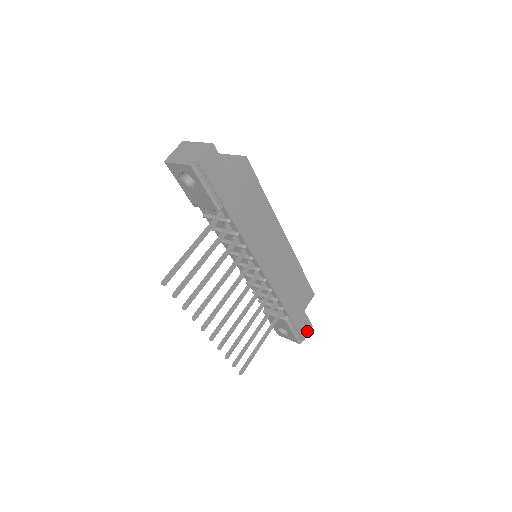
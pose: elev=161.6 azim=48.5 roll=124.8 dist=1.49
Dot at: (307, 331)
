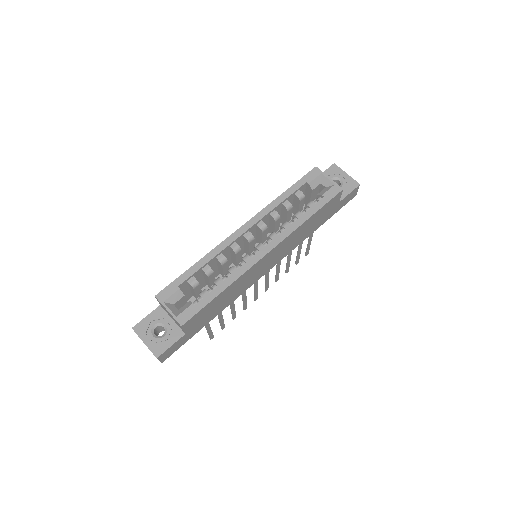
Dot at: (355, 192)
